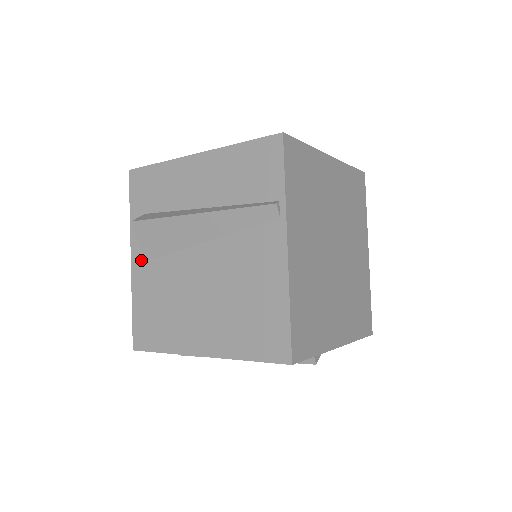
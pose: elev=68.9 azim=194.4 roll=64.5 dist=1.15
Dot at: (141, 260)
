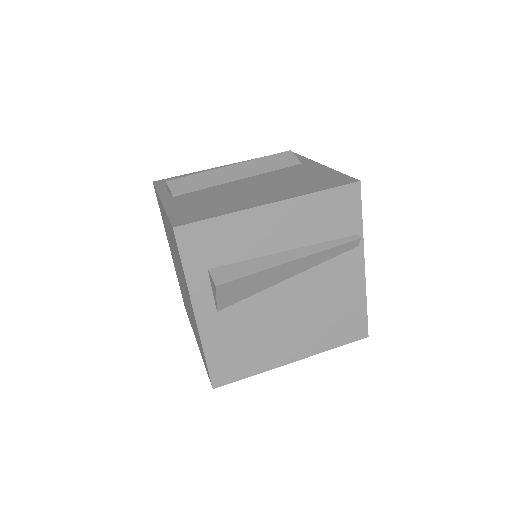
Dot at: (210, 313)
